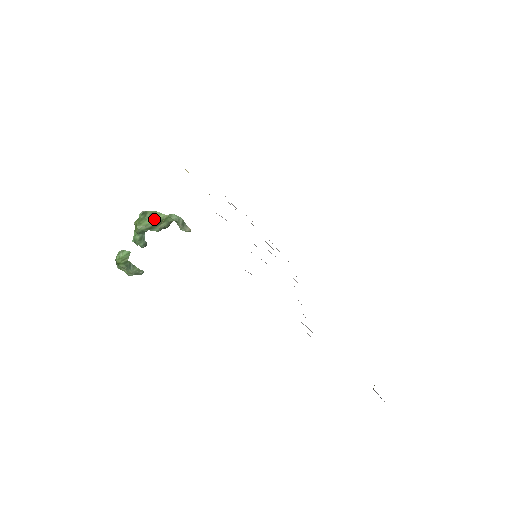
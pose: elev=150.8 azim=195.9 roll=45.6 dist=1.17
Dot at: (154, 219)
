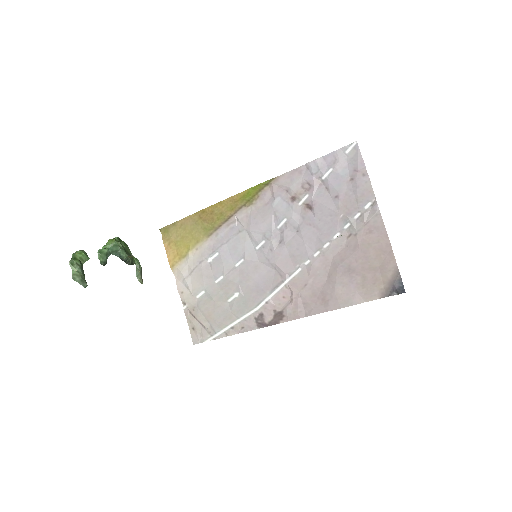
Dot at: (126, 248)
